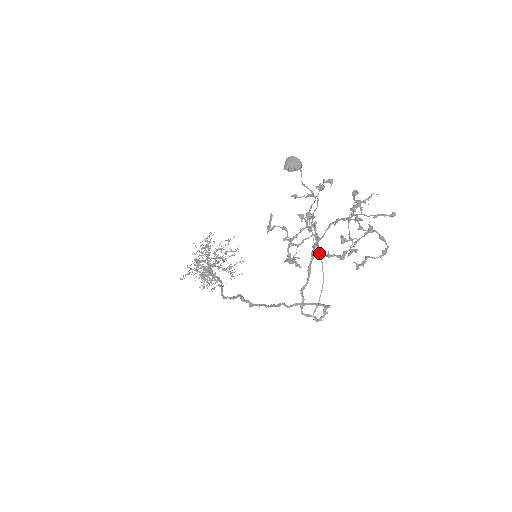
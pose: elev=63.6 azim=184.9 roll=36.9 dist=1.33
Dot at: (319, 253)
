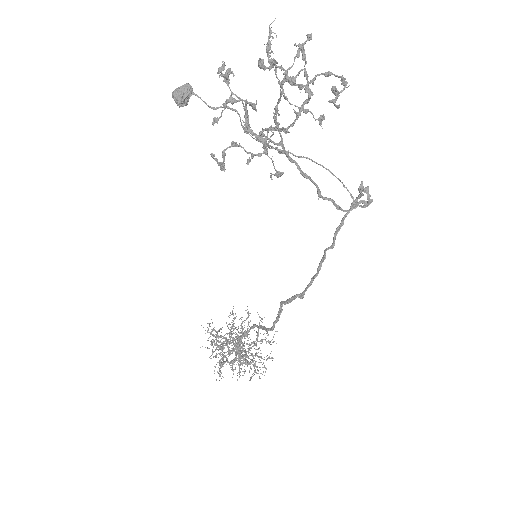
Dot at: (289, 126)
